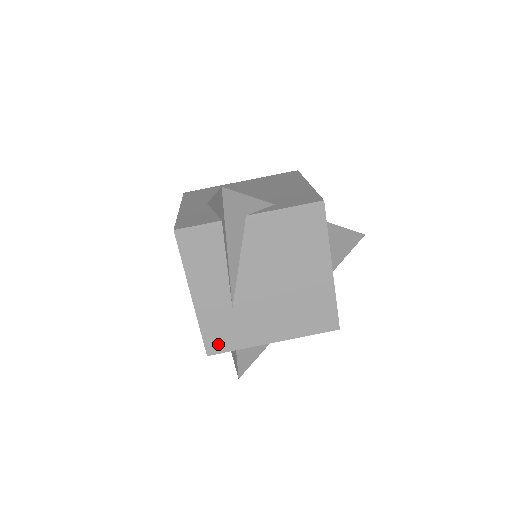
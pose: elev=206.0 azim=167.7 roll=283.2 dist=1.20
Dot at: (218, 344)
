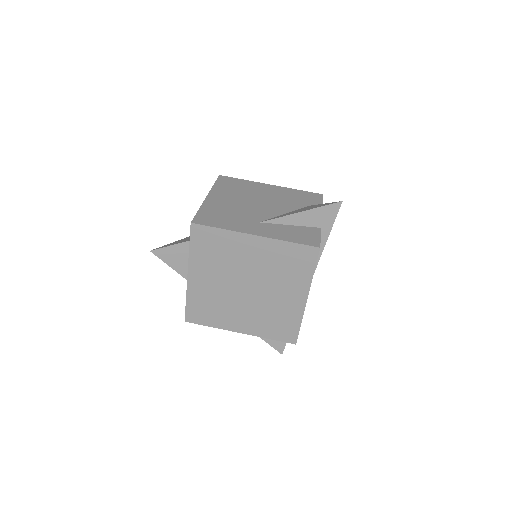
Dot at: occluded
